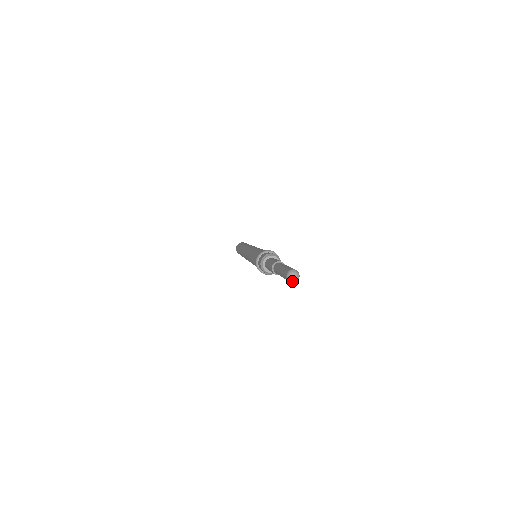
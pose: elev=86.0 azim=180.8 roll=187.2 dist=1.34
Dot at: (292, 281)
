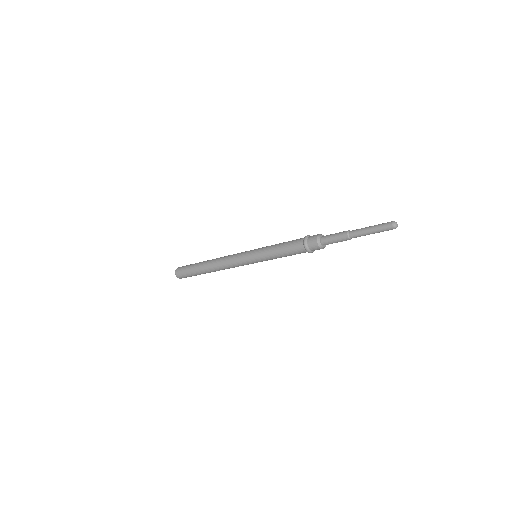
Dot at: occluded
